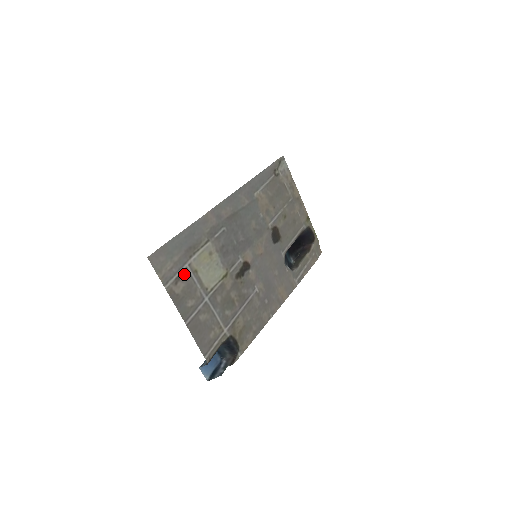
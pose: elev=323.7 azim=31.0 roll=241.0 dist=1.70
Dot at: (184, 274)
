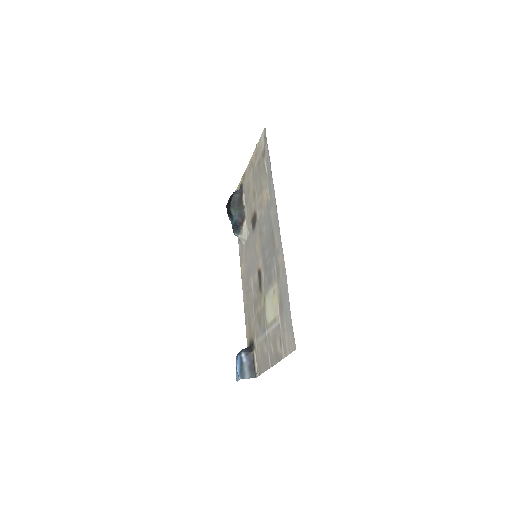
Dot at: (279, 331)
